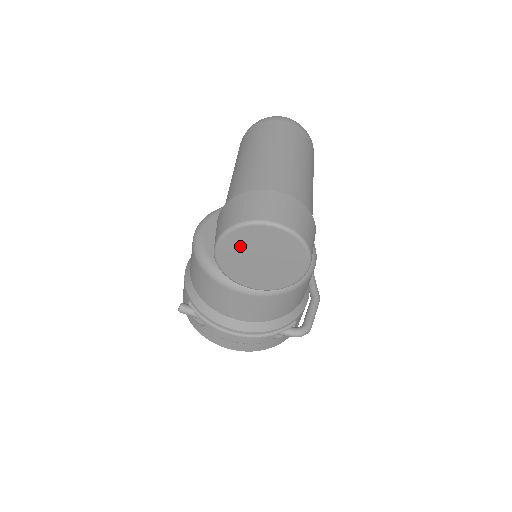
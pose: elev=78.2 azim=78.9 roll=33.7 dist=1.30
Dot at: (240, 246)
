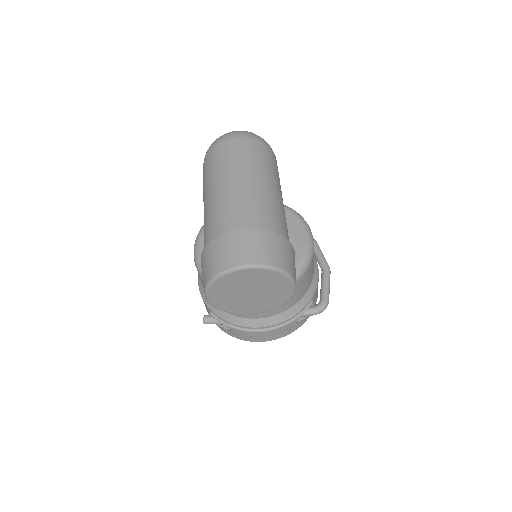
Dot at: (227, 289)
